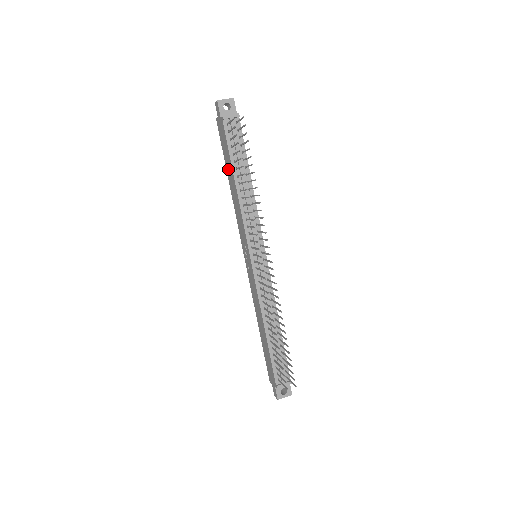
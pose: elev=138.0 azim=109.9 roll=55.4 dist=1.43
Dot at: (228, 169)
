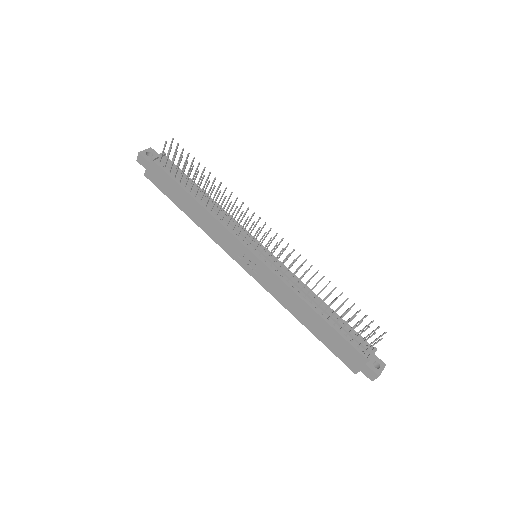
Dot at: (181, 202)
